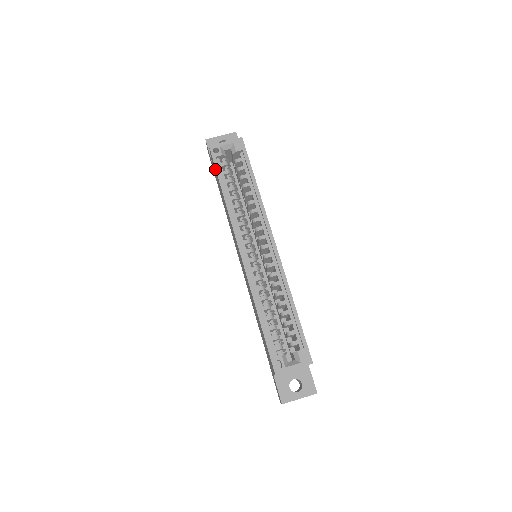
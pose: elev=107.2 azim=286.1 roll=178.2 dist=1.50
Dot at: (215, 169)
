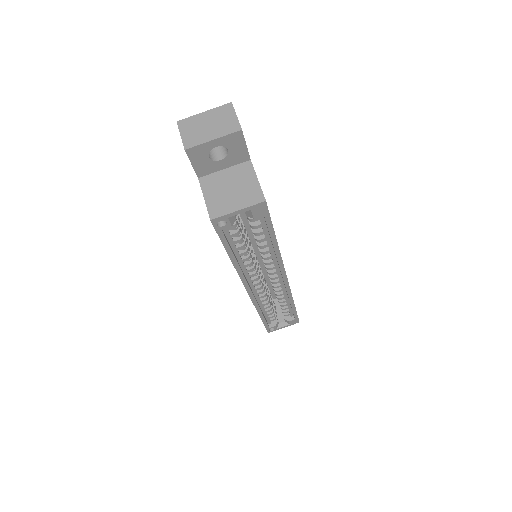
Dot at: occluded
